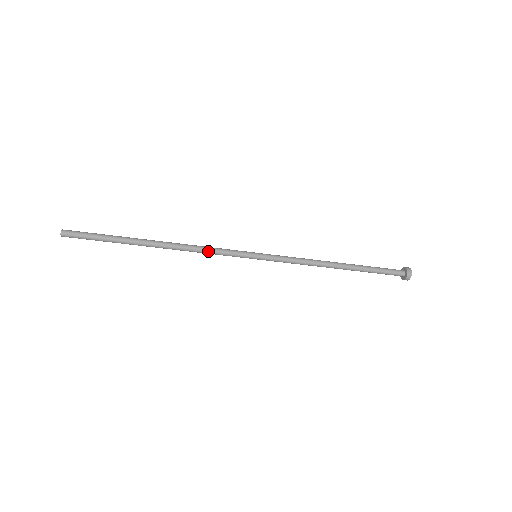
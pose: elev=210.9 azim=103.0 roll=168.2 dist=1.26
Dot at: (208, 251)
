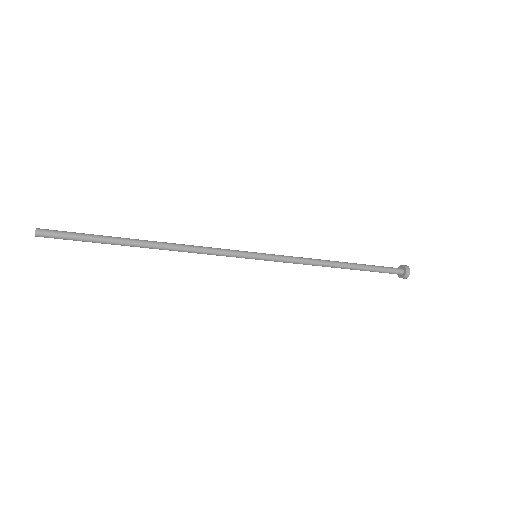
Dot at: (205, 251)
